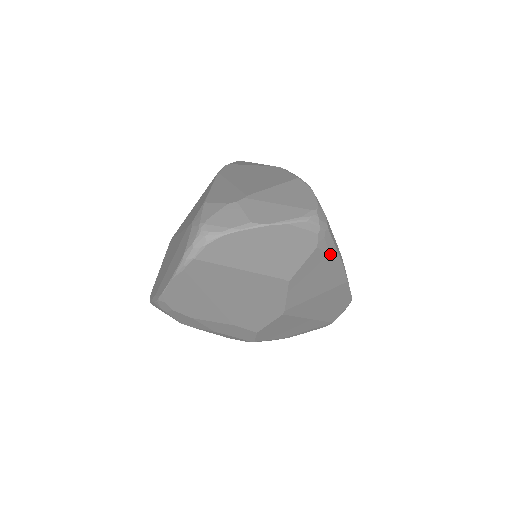
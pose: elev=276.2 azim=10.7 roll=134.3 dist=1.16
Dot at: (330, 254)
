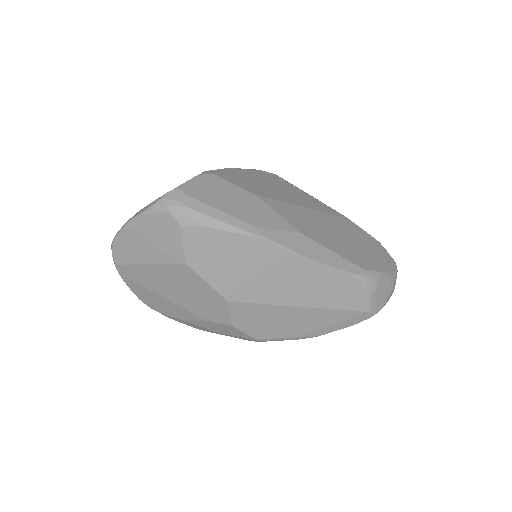
Dot at: (211, 228)
